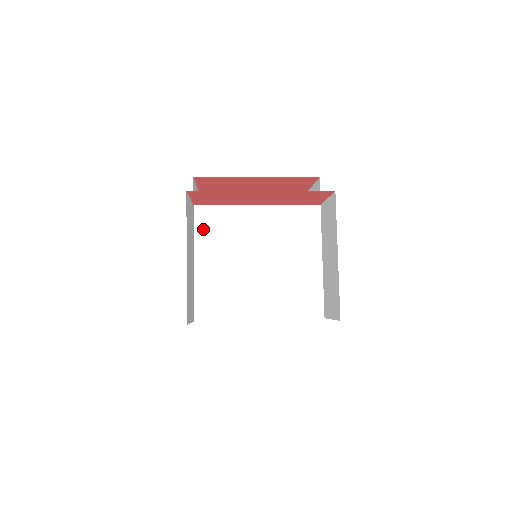
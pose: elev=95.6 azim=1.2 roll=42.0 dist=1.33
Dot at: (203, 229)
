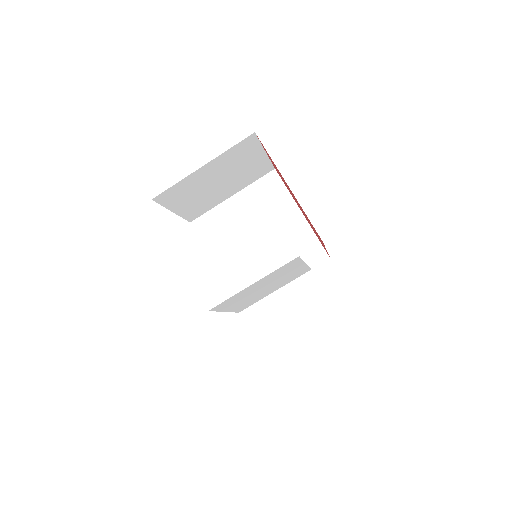
Dot at: (281, 269)
